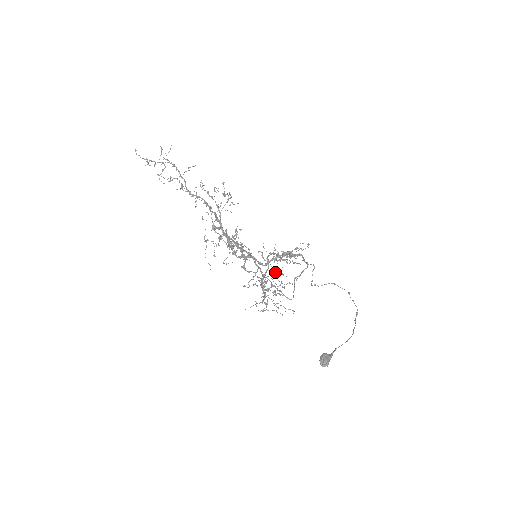
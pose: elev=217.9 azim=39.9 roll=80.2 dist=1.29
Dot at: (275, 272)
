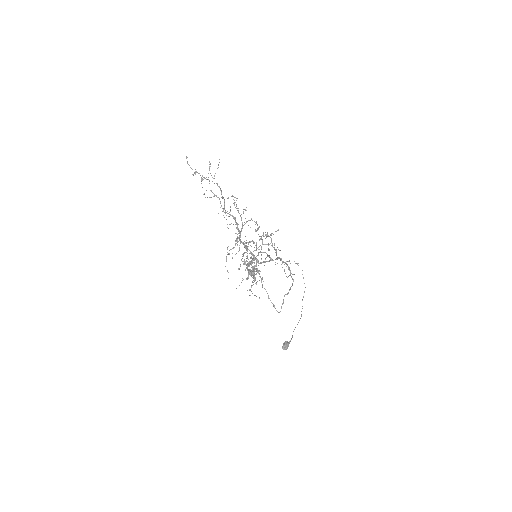
Dot at: occluded
